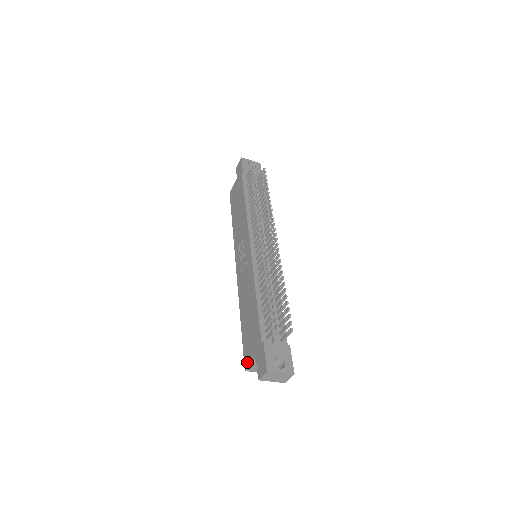
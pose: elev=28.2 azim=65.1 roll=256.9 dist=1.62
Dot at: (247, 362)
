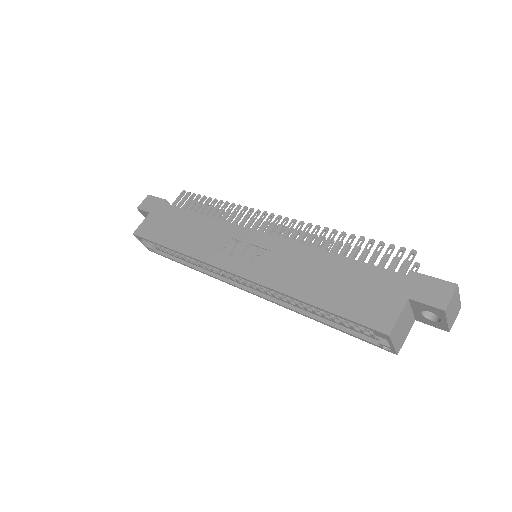
Dot at: (386, 321)
